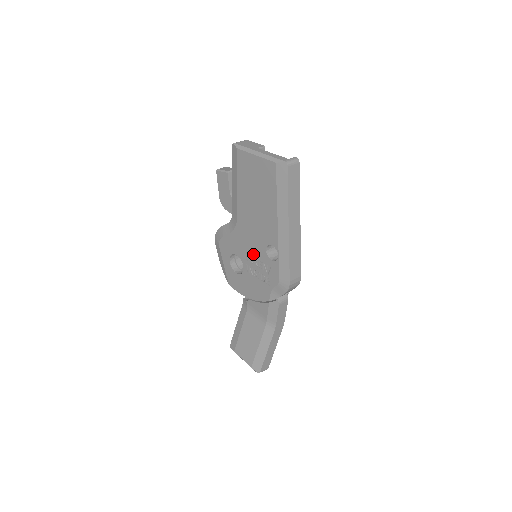
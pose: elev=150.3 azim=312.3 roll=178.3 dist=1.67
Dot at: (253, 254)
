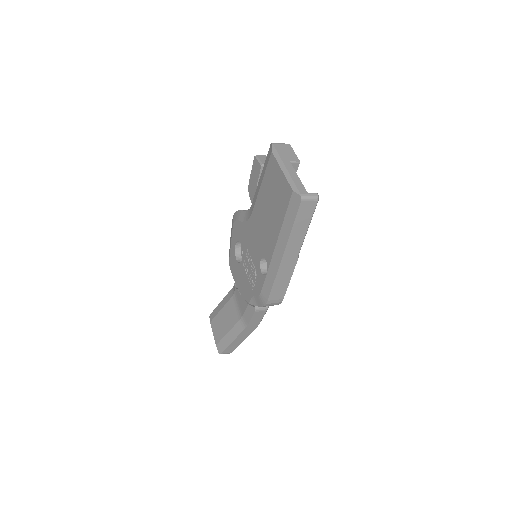
Dot at: (251, 255)
